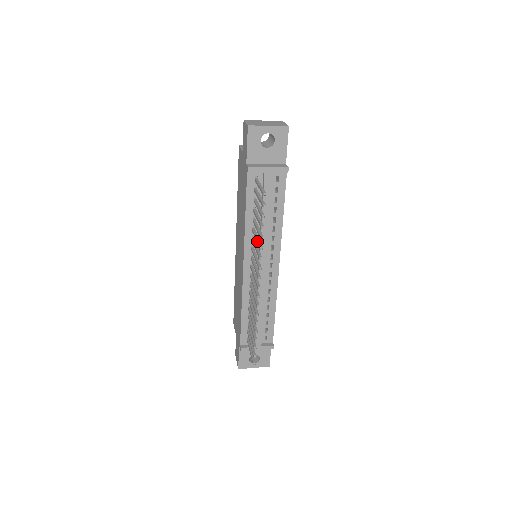
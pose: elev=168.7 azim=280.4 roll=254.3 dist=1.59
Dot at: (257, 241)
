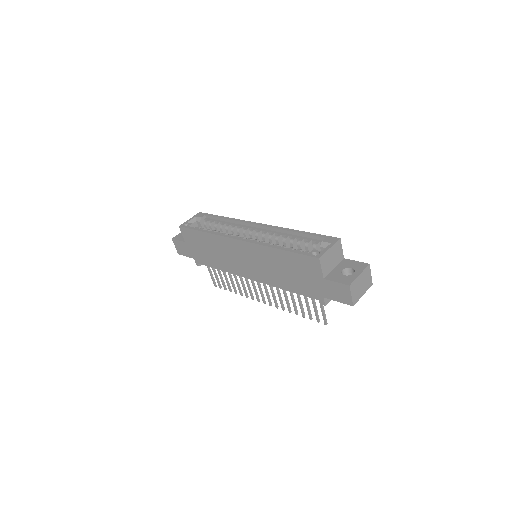
Dot at: (288, 304)
